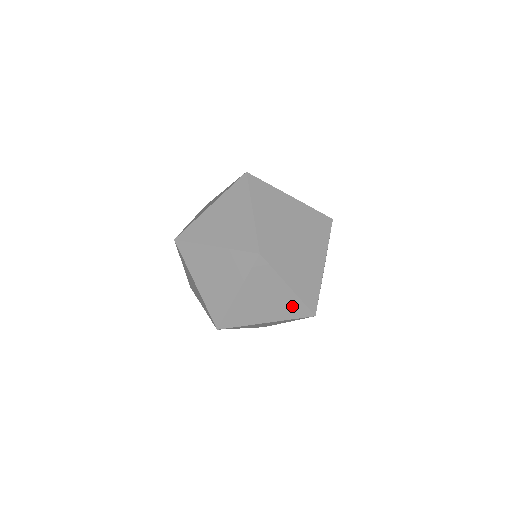
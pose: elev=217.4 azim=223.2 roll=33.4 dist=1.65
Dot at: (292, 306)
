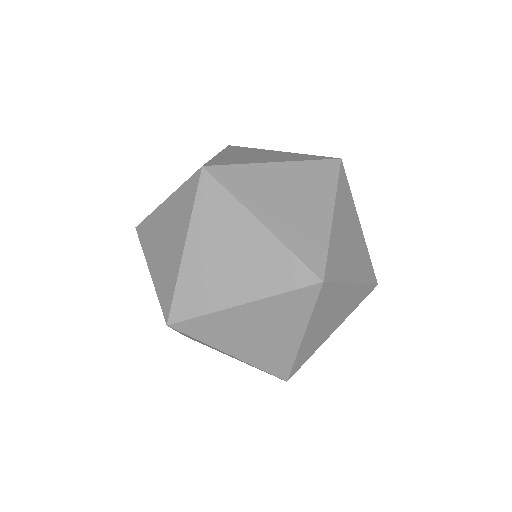
Dot at: (312, 238)
